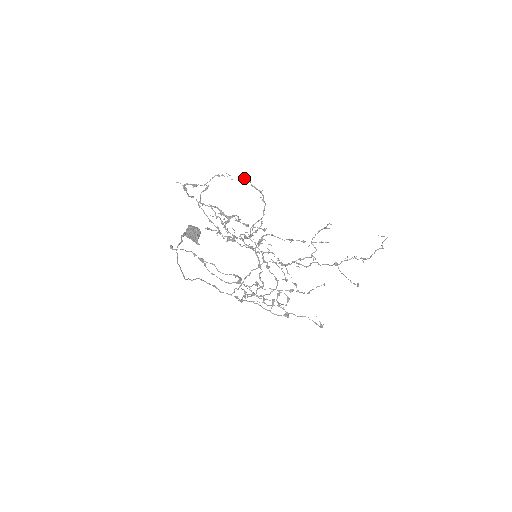
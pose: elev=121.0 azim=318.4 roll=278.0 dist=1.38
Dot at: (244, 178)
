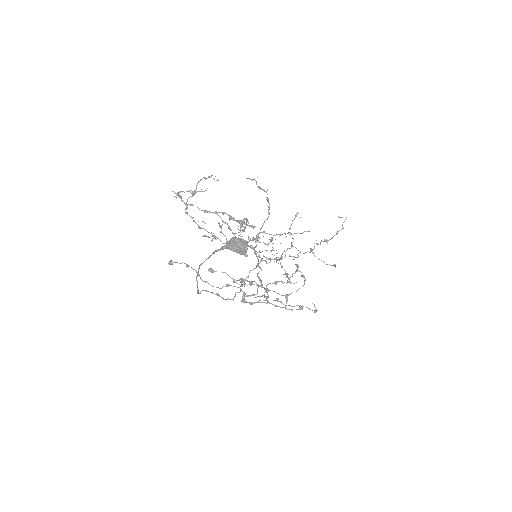
Dot at: (252, 179)
